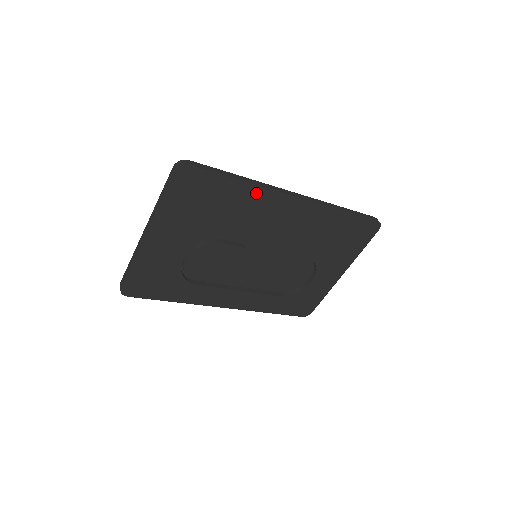
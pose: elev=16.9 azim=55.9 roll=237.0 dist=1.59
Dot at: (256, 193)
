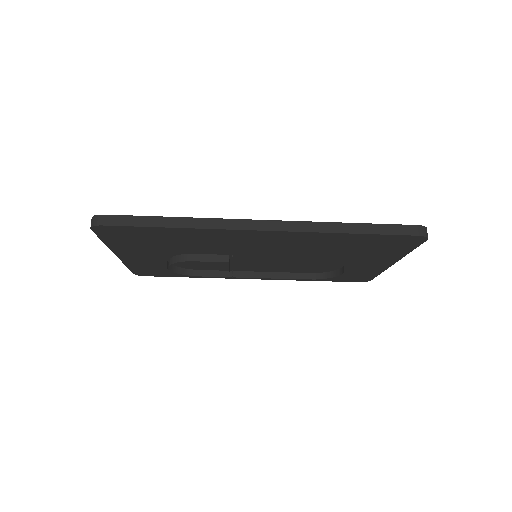
Dot at: (202, 232)
